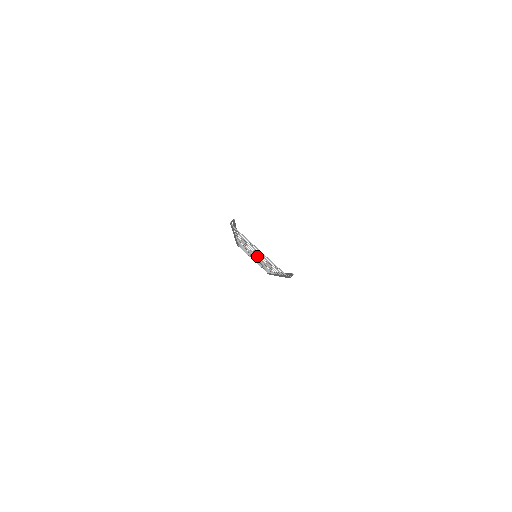
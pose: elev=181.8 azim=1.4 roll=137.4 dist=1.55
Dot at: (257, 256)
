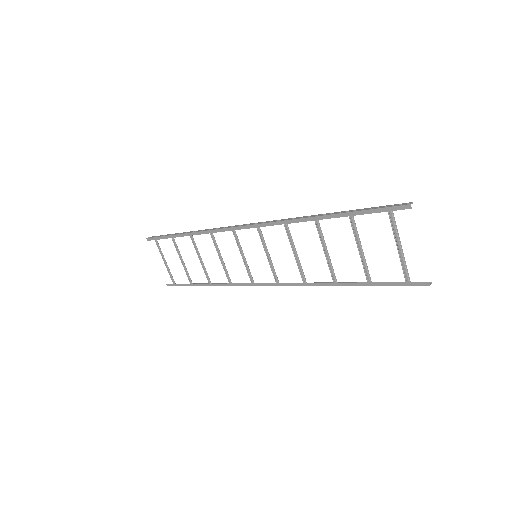
Dot at: (296, 255)
